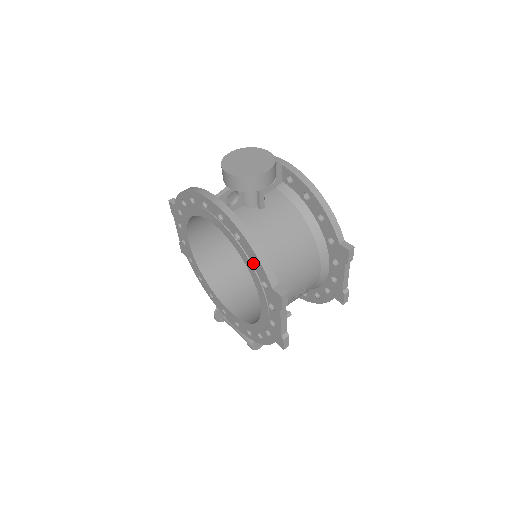
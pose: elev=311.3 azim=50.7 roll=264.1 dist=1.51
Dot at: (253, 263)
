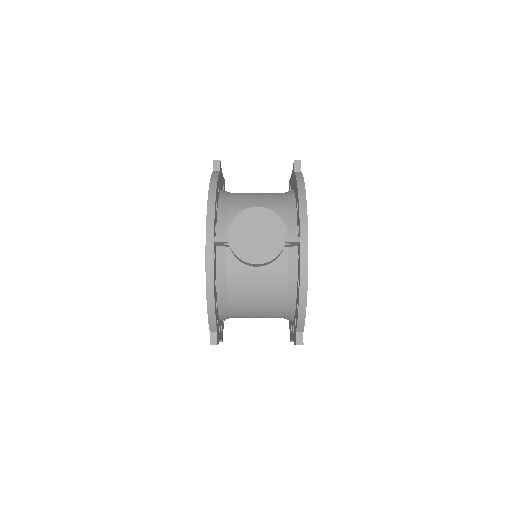
Dot at: occluded
